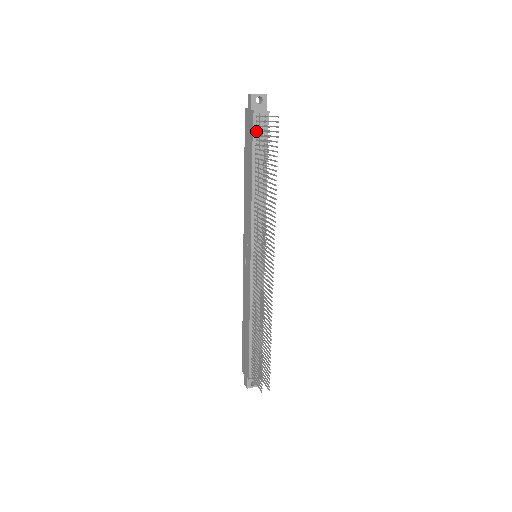
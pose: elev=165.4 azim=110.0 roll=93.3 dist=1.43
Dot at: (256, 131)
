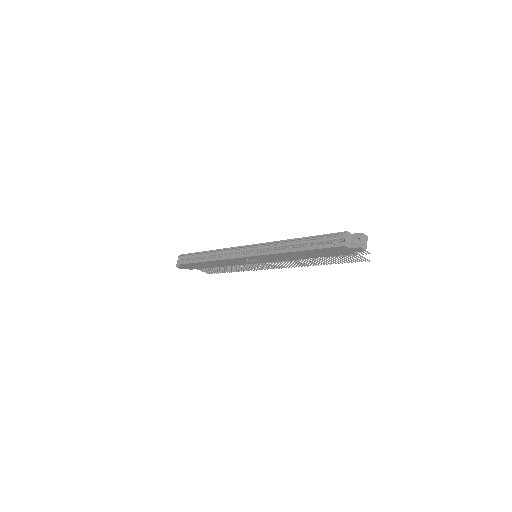
Dot at: occluded
